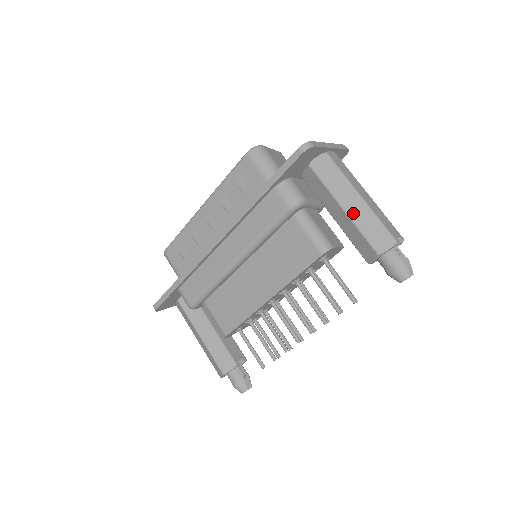
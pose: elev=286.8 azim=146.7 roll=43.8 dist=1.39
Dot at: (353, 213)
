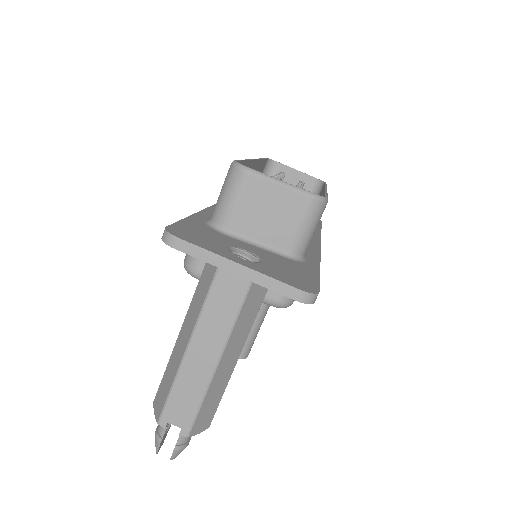
Dot at: (176, 349)
